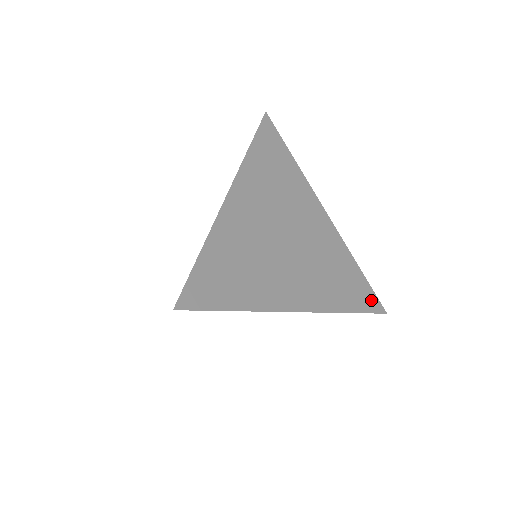
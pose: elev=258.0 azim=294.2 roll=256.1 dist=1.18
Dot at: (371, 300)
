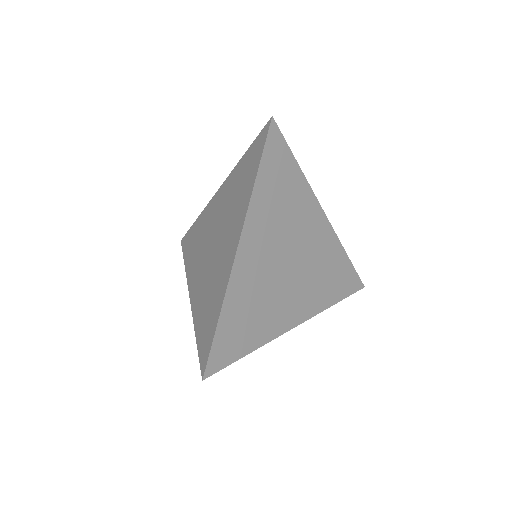
Dot at: (354, 282)
